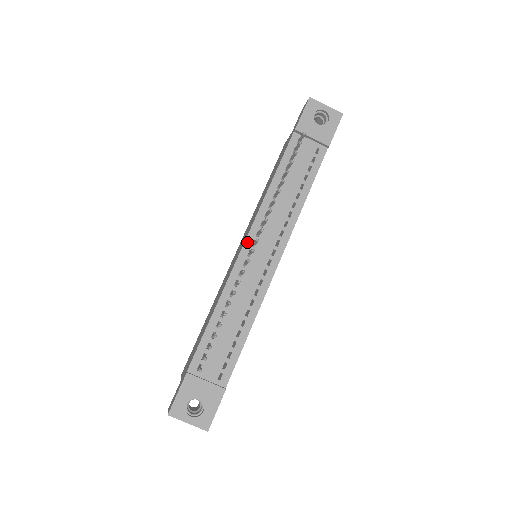
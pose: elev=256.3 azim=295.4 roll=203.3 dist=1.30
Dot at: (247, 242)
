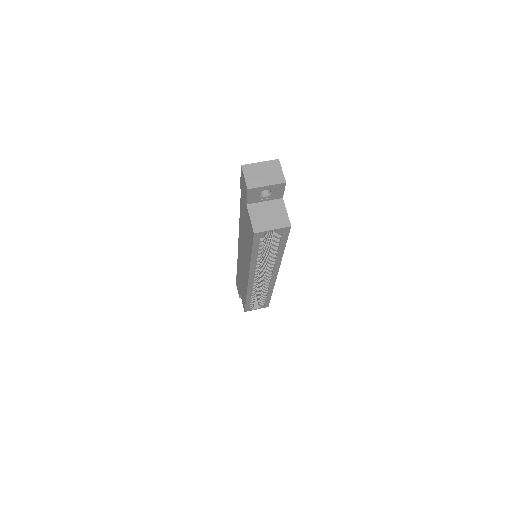
Dot at: occluded
